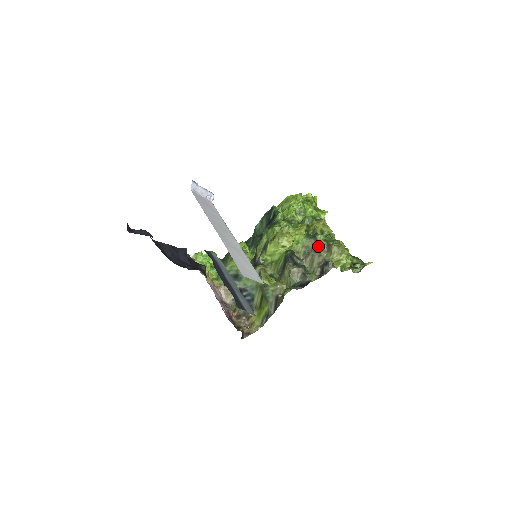
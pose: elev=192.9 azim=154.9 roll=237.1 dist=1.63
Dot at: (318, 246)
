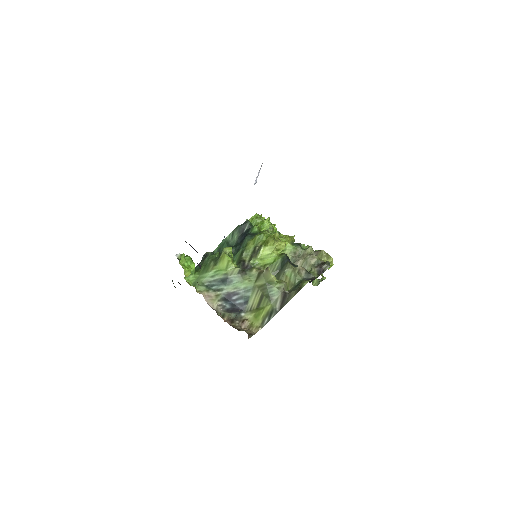
Dot at: (307, 251)
